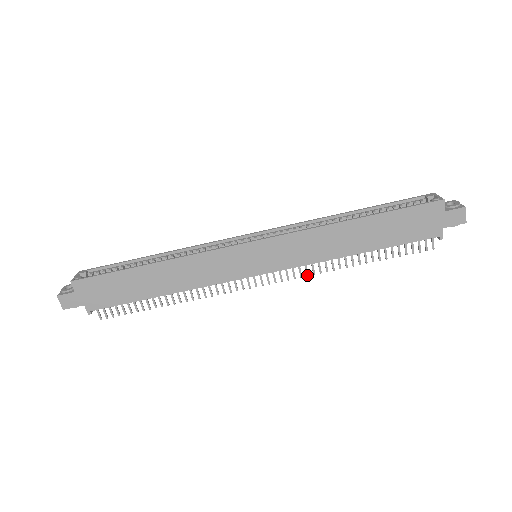
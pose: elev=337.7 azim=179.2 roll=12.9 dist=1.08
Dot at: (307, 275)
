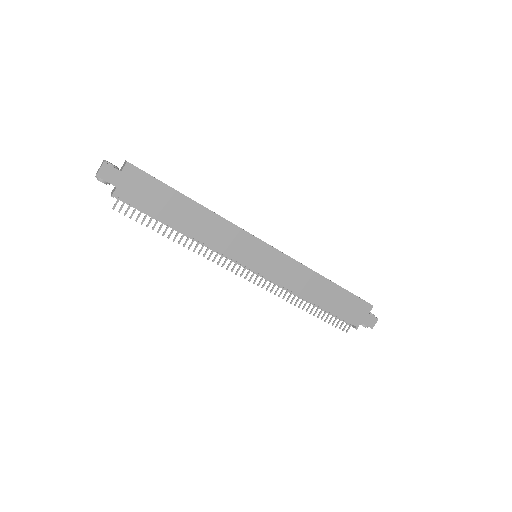
Dot at: (275, 294)
